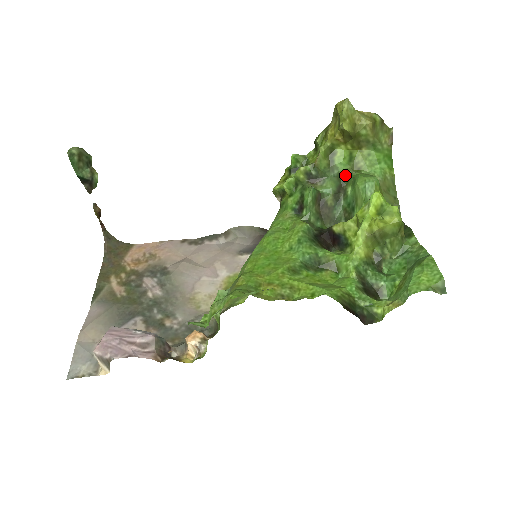
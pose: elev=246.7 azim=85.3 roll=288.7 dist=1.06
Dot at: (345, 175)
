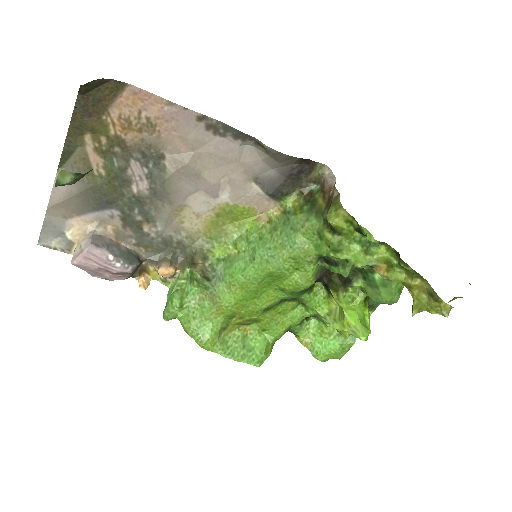
Dot at: occluded
